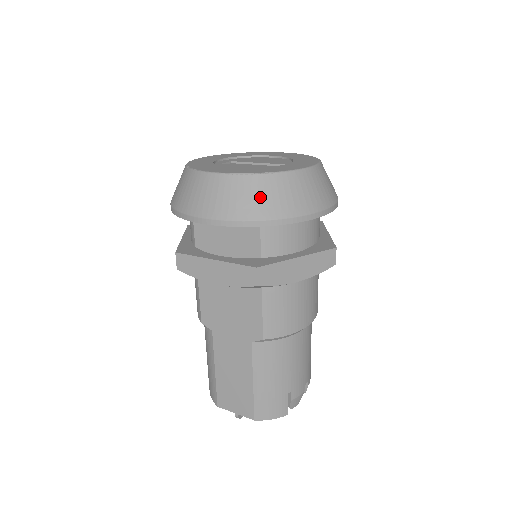
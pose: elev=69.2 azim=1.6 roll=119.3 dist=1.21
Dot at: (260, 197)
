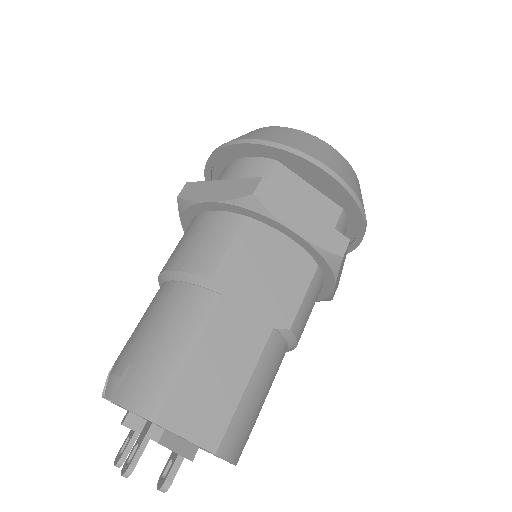
Dot at: (360, 191)
